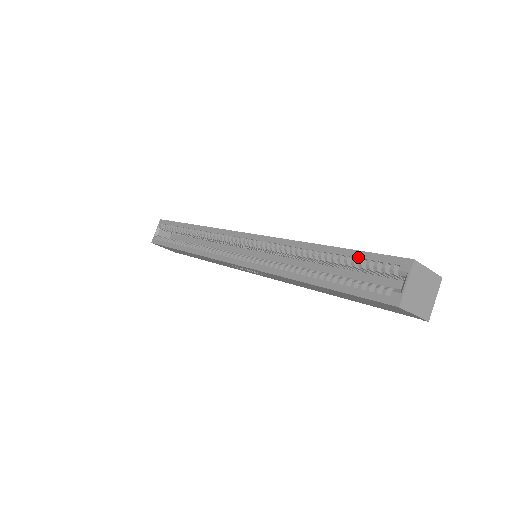
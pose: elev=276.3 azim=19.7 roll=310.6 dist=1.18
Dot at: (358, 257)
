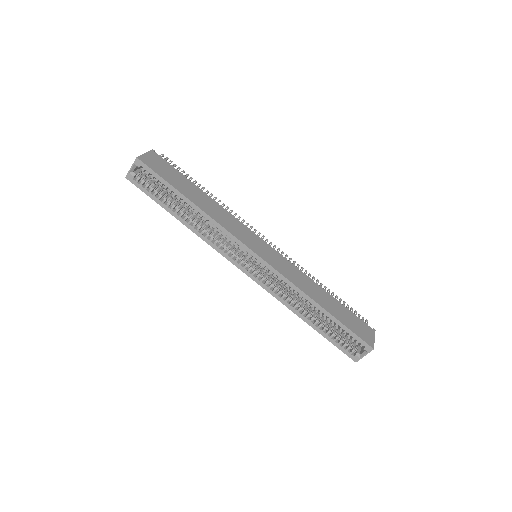
Dot at: (344, 330)
